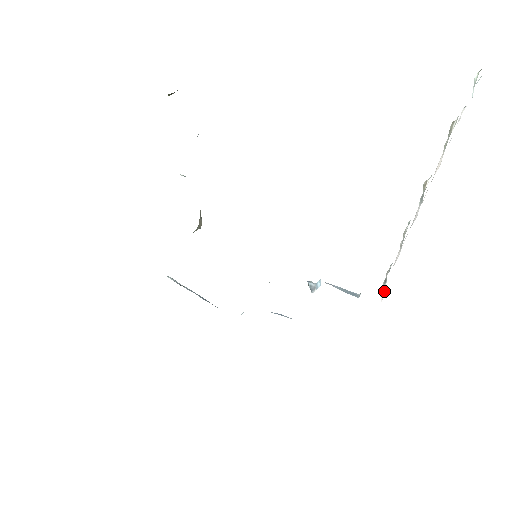
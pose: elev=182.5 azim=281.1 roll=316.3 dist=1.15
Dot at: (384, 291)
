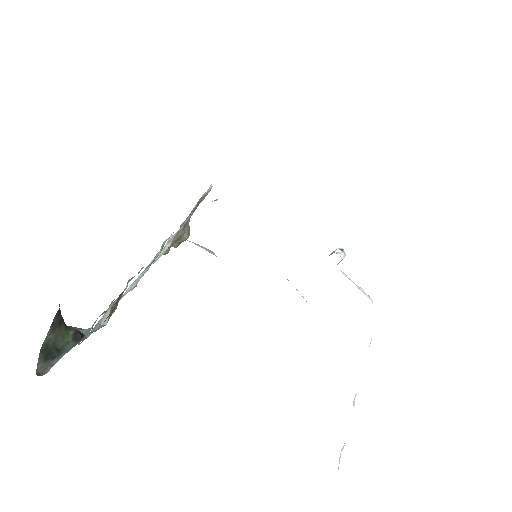
Dot at: occluded
